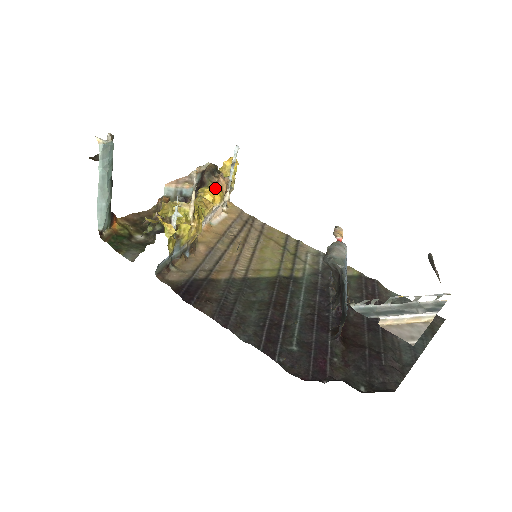
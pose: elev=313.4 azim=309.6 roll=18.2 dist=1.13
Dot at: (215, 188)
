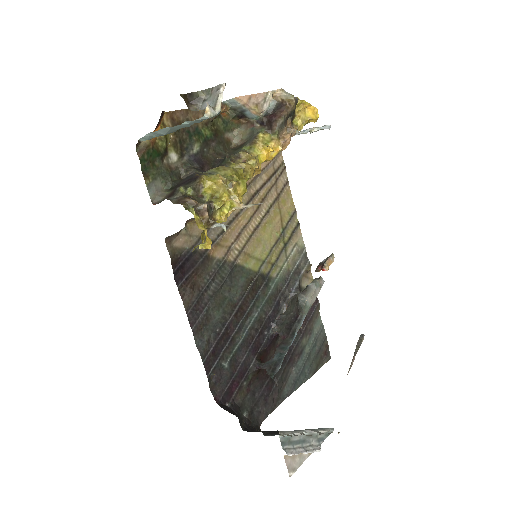
Dot at: (276, 149)
